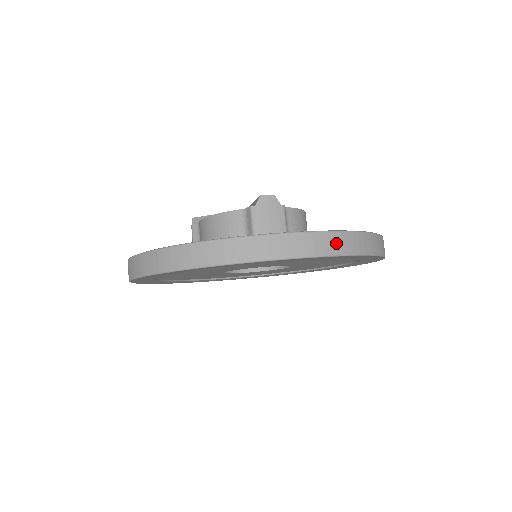
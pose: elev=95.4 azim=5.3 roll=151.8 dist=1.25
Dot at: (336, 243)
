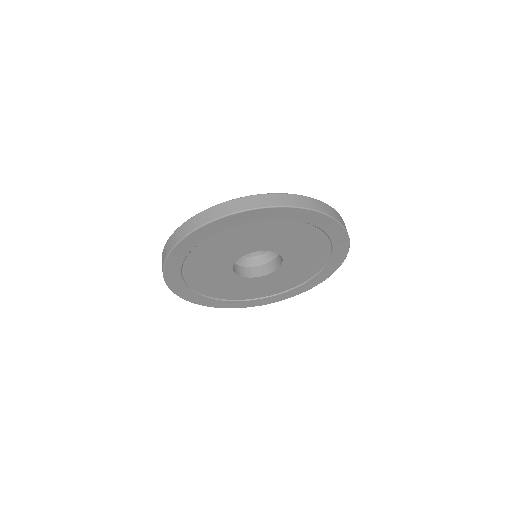
Dot at: (203, 218)
